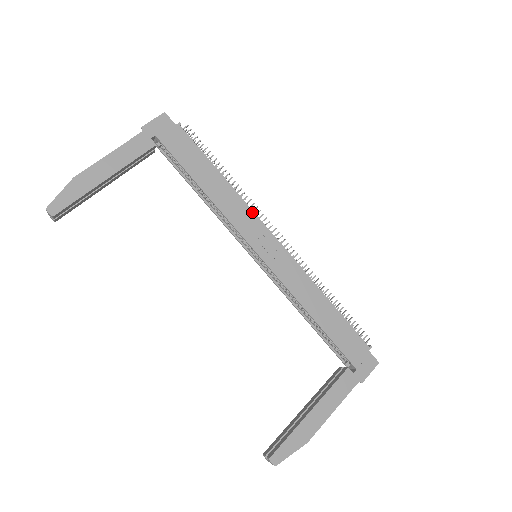
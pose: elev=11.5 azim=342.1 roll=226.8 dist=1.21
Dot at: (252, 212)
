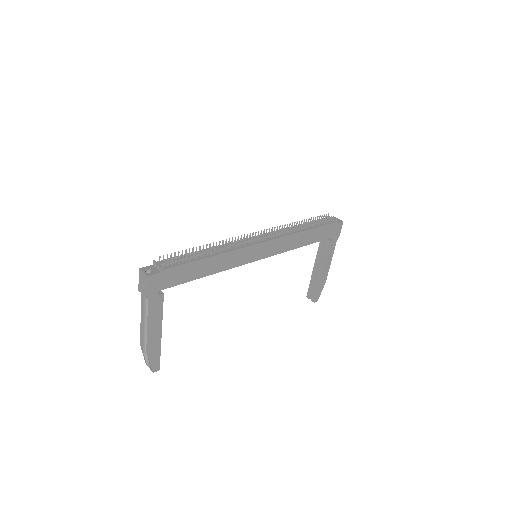
Dot at: (242, 249)
